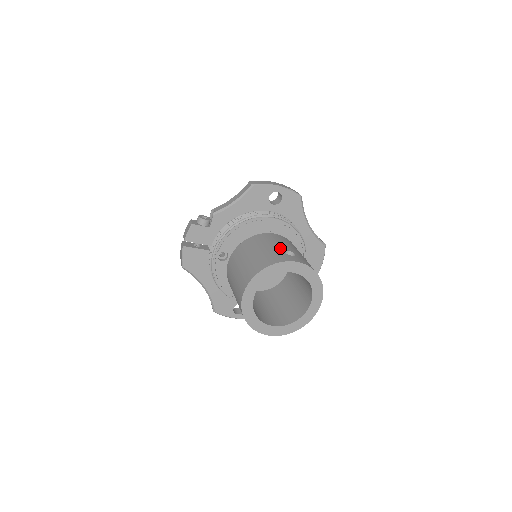
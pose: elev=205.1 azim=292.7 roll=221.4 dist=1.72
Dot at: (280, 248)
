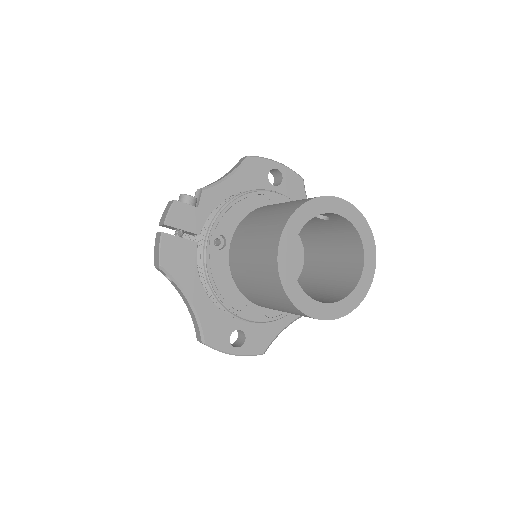
Dot at: occluded
